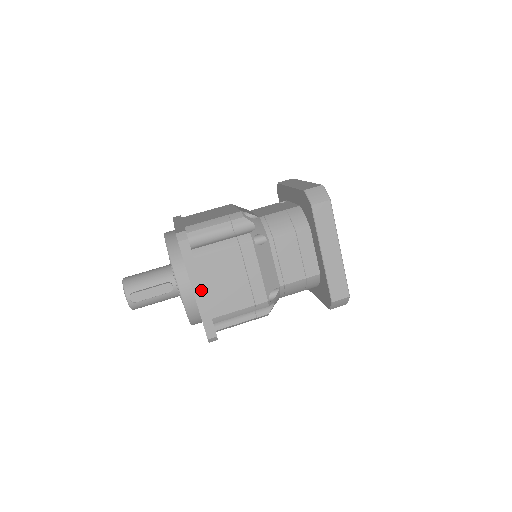
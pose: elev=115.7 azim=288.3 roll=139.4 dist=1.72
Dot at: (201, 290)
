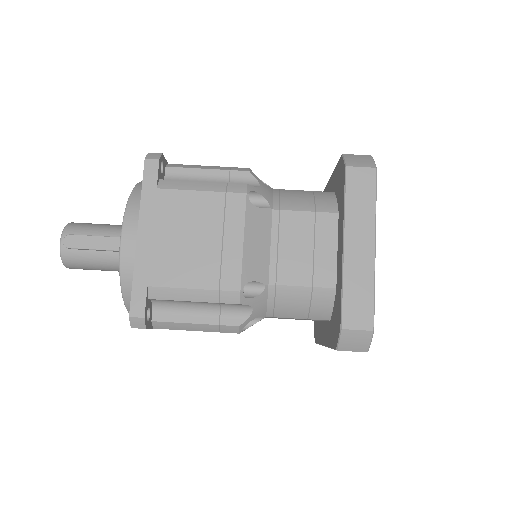
Dot at: (149, 237)
